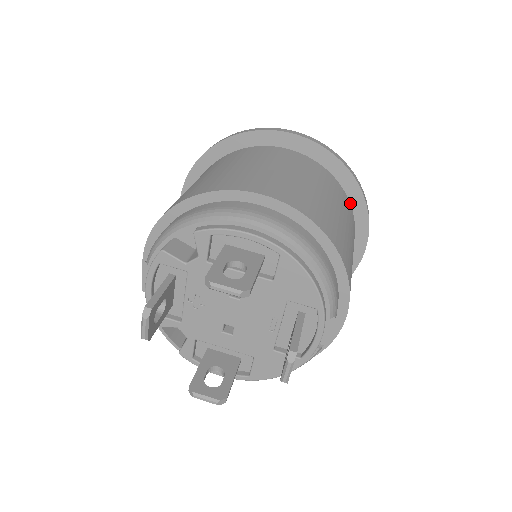
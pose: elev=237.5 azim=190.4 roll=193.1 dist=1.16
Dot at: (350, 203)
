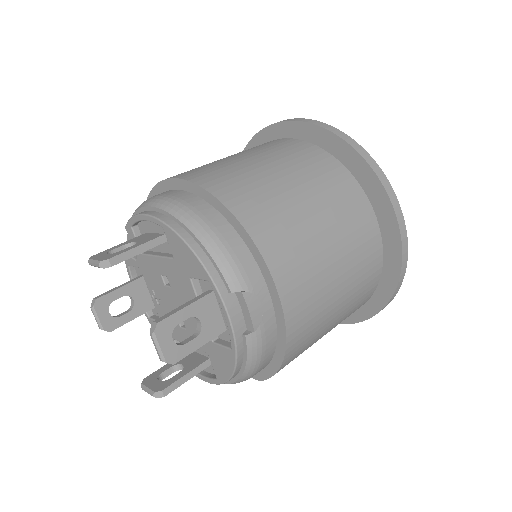
Dot at: (356, 174)
